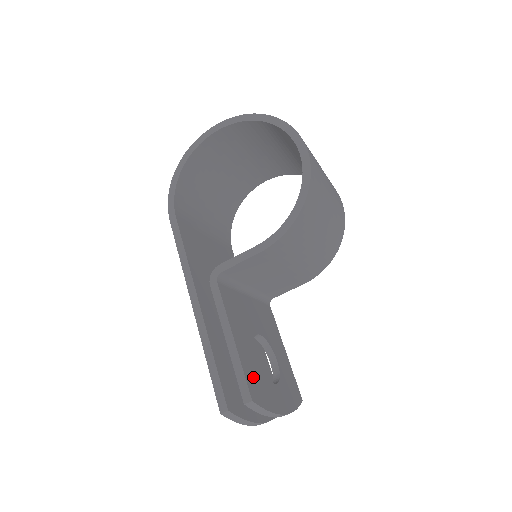
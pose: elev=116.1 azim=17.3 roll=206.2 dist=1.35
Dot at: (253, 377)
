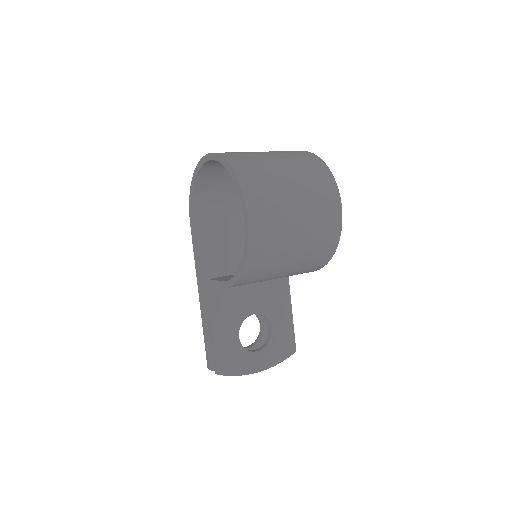
Dot at: (227, 356)
